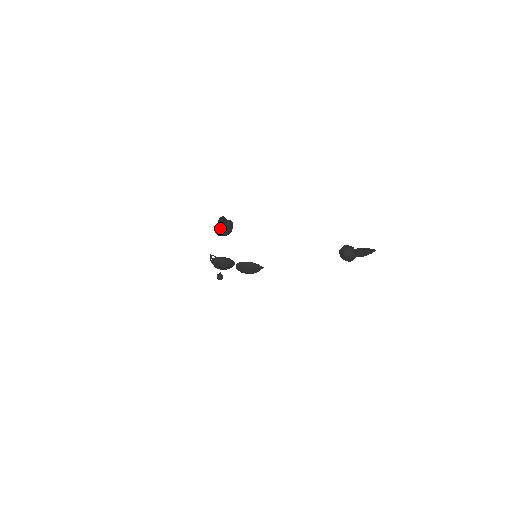
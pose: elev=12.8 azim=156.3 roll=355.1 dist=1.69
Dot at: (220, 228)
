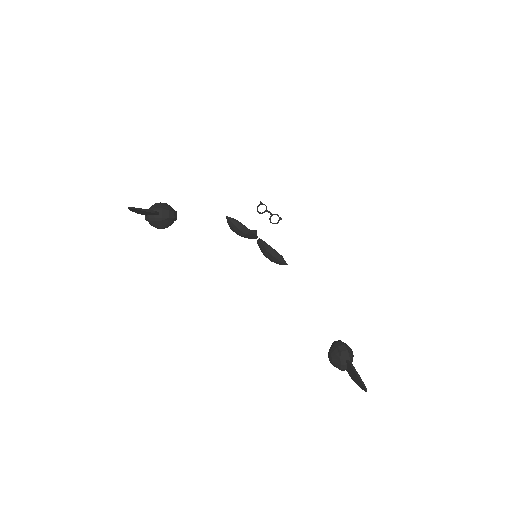
Dot at: (147, 215)
